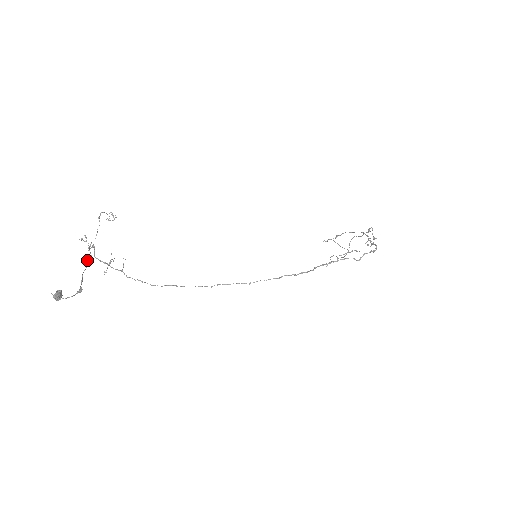
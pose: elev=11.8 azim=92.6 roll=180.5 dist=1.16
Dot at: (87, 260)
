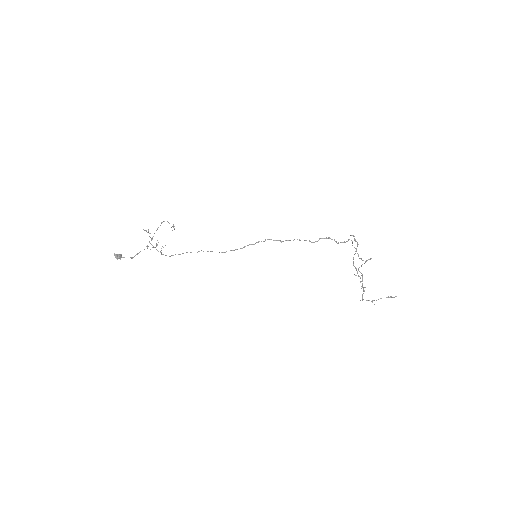
Dot at: occluded
